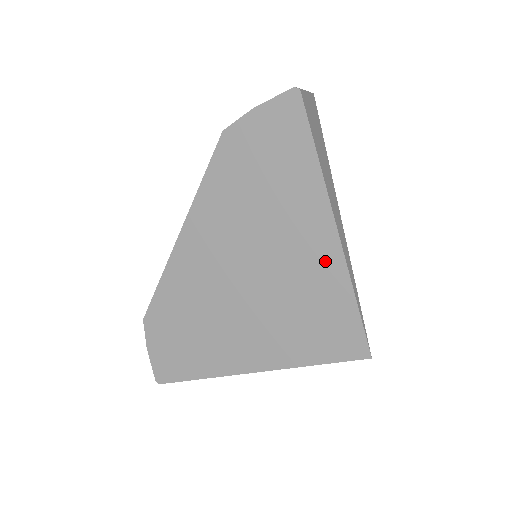
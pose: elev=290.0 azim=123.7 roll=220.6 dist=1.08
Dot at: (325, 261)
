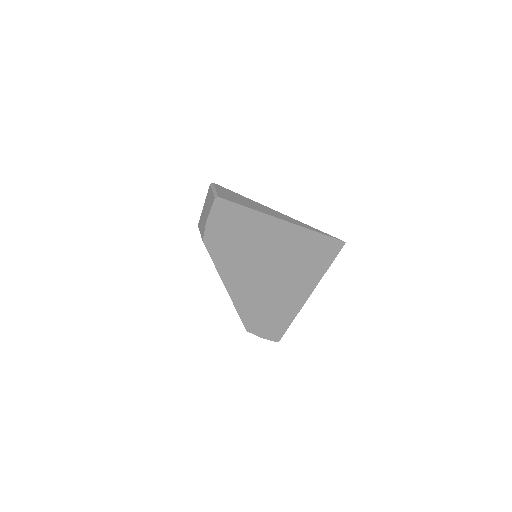
Dot at: (294, 235)
